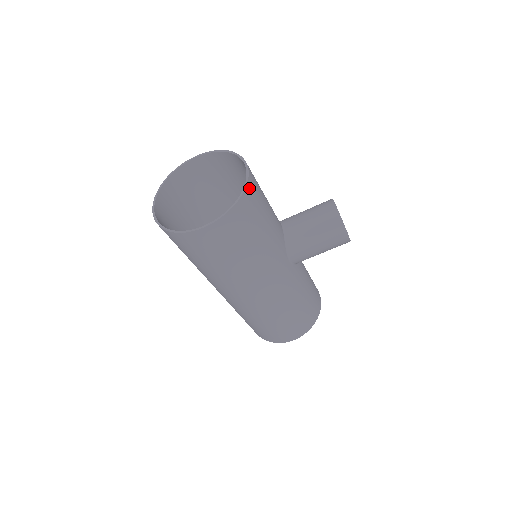
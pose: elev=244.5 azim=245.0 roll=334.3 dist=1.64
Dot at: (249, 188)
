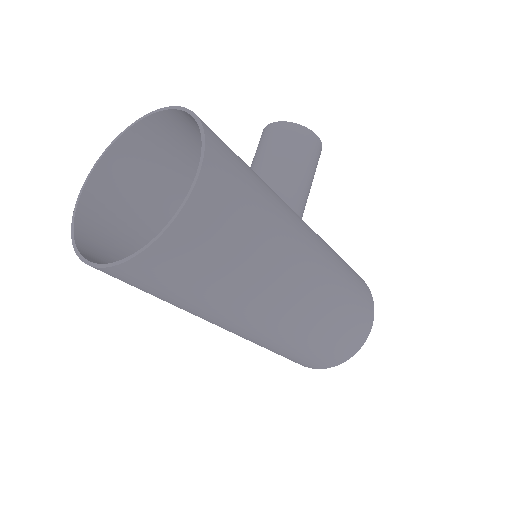
Dot at: occluded
